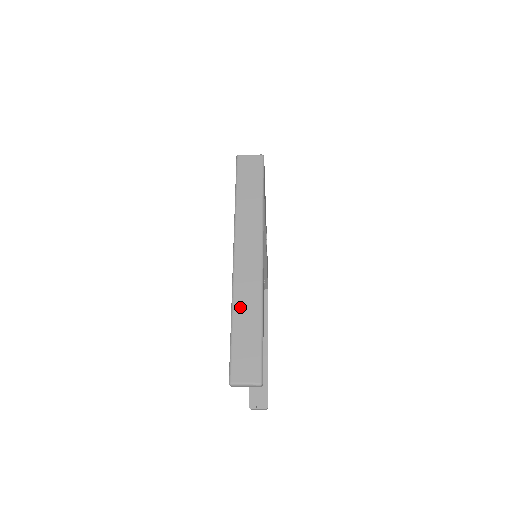
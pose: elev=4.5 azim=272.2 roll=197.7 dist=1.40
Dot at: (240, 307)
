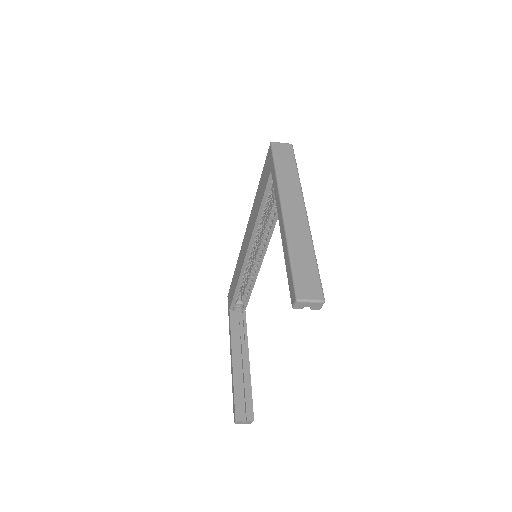
Dot at: (295, 244)
